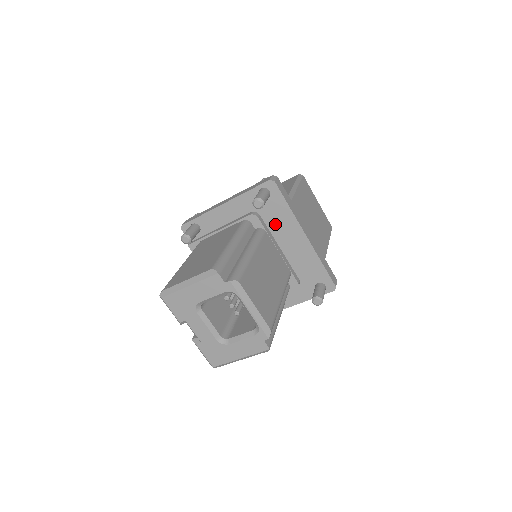
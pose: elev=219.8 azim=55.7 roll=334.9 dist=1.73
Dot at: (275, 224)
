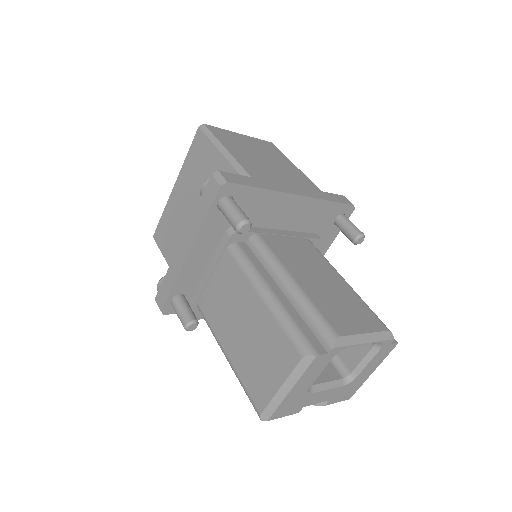
Dot at: (258, 217)
